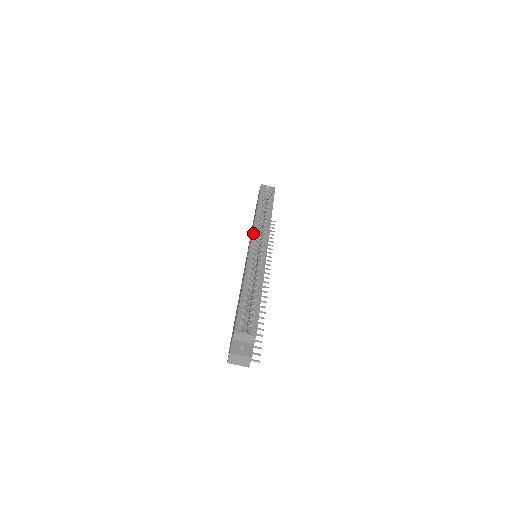
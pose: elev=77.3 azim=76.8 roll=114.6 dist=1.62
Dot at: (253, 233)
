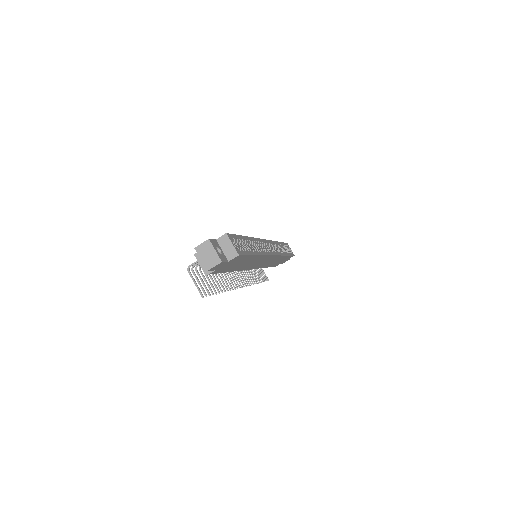
Dot at: (269, 240)
